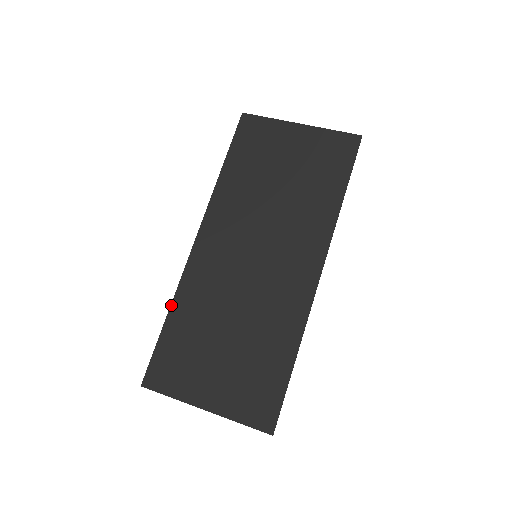
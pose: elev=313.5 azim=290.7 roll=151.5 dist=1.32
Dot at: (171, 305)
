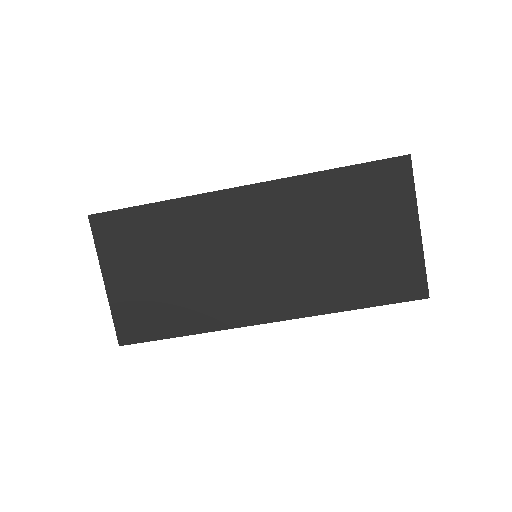
Dot at: (169, 200)
